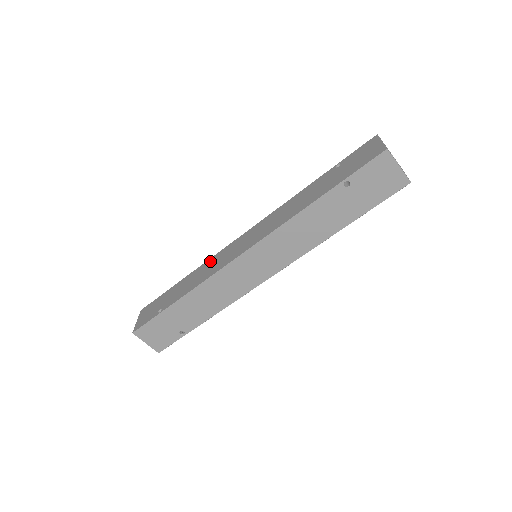
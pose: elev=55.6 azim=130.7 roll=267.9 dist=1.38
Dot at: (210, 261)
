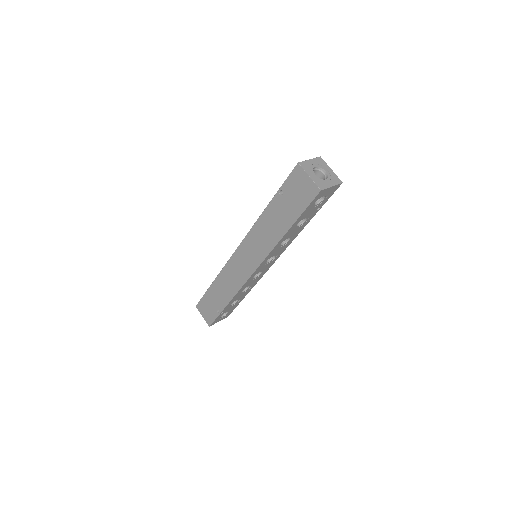
Dot at: occluded
